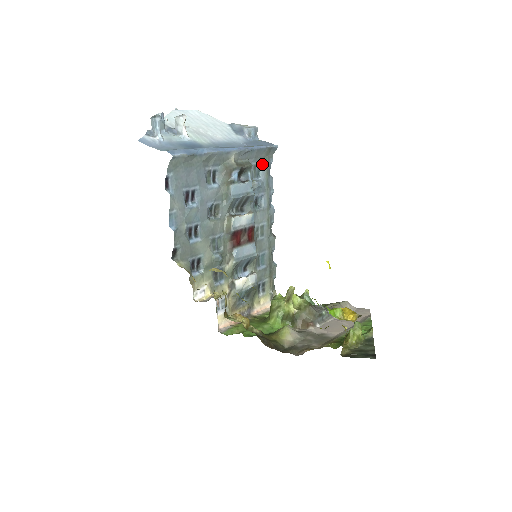
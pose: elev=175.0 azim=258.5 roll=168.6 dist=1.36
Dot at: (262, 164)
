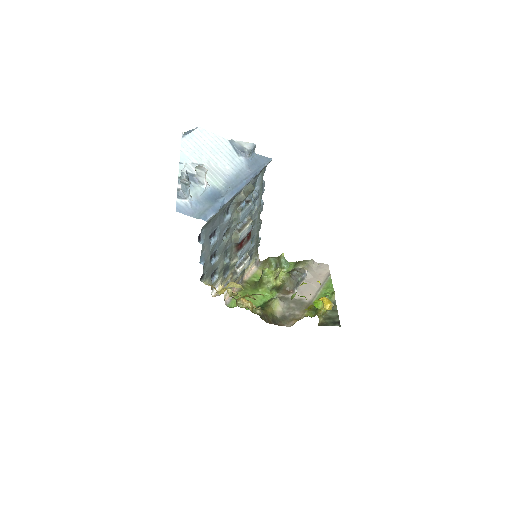
Dot at: (259, 177)
